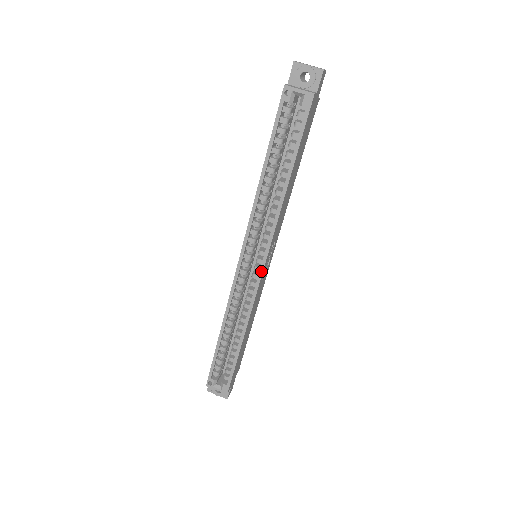
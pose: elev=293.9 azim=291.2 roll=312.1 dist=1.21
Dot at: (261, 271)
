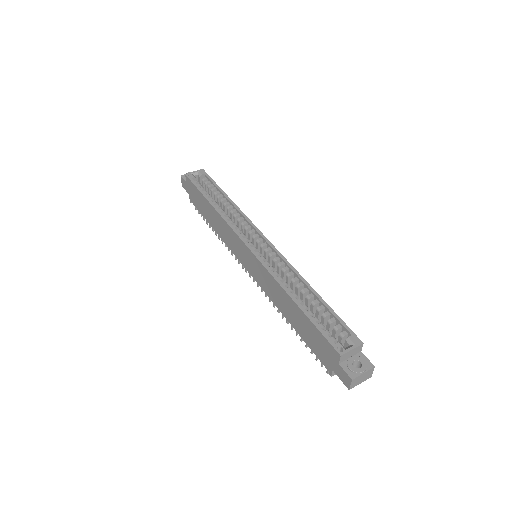
Dot at: (267, 241)
